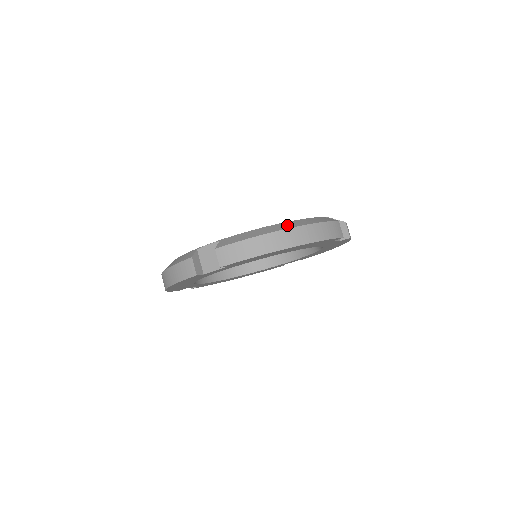
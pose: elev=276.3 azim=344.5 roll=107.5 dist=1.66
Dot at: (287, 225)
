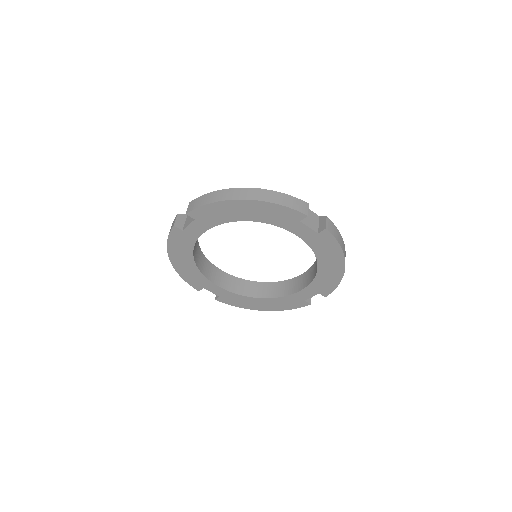
Dot at: occluded
